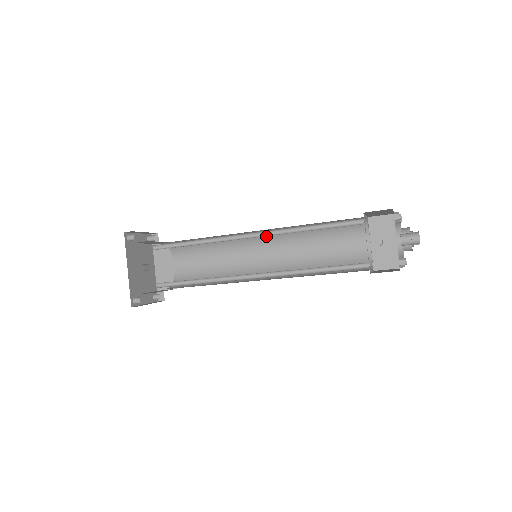
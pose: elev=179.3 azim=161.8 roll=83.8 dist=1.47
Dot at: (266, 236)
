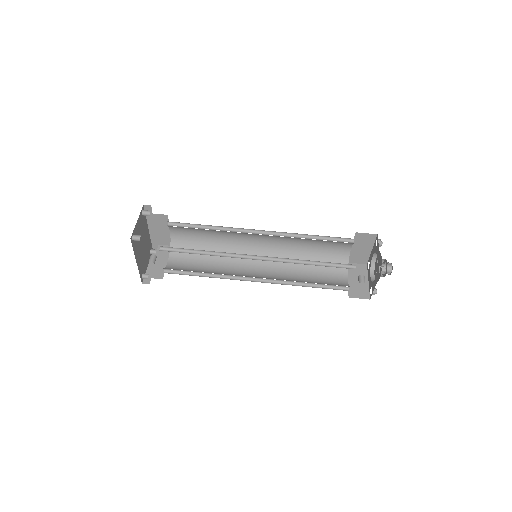
Dot at: occluded
